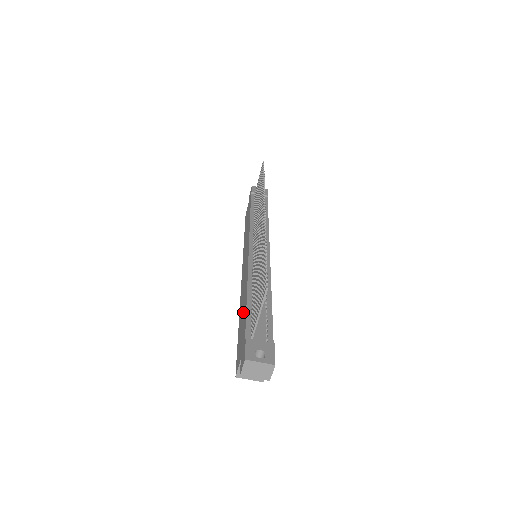
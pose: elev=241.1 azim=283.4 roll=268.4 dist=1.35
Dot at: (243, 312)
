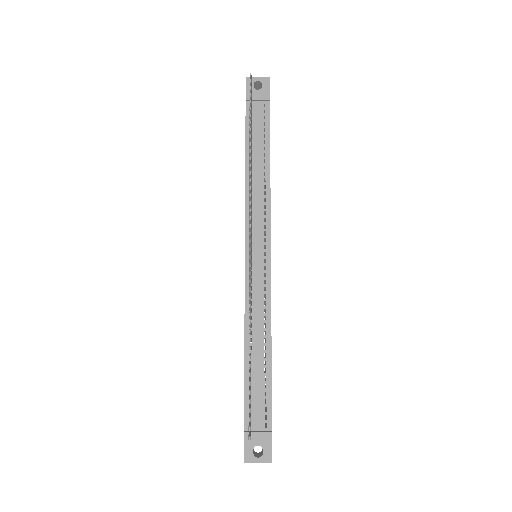
Dot at: occluded
